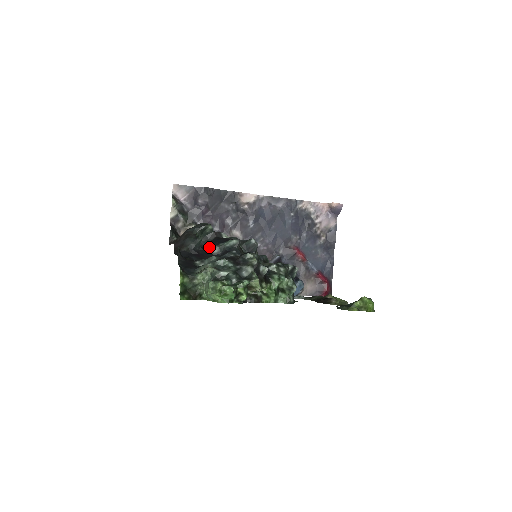
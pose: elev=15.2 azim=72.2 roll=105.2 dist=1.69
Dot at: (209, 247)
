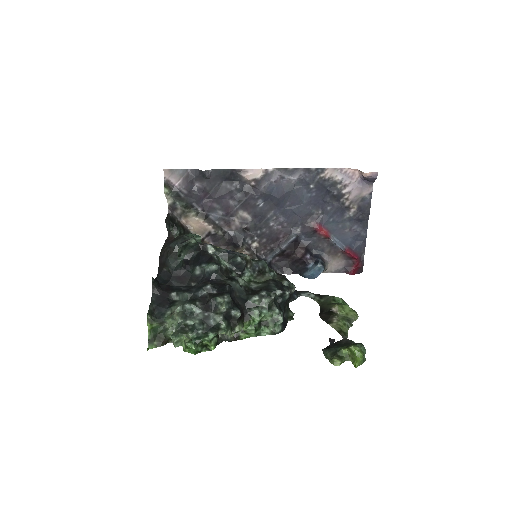
Dot at: (192, 265)
